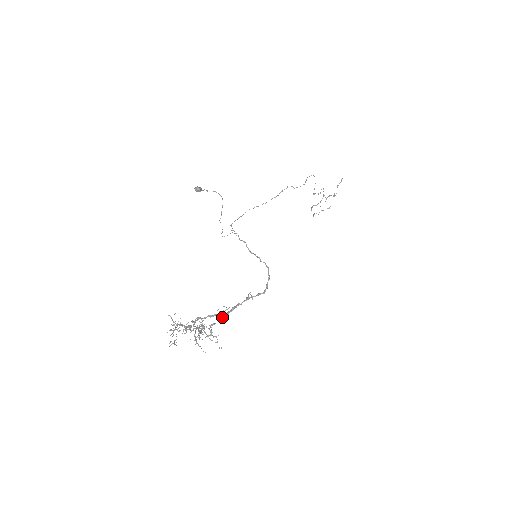
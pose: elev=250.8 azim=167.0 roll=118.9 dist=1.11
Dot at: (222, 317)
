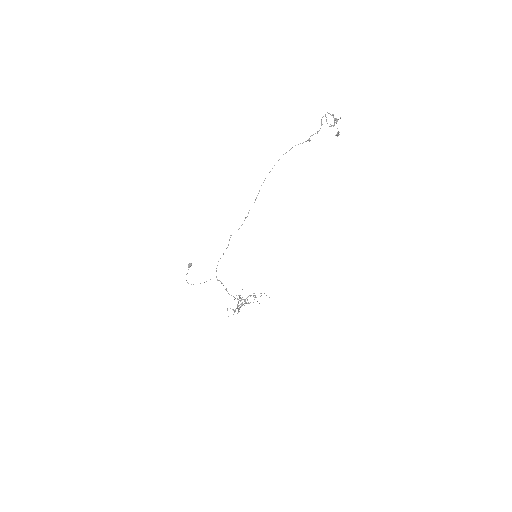
Dot at: (238, 311)
